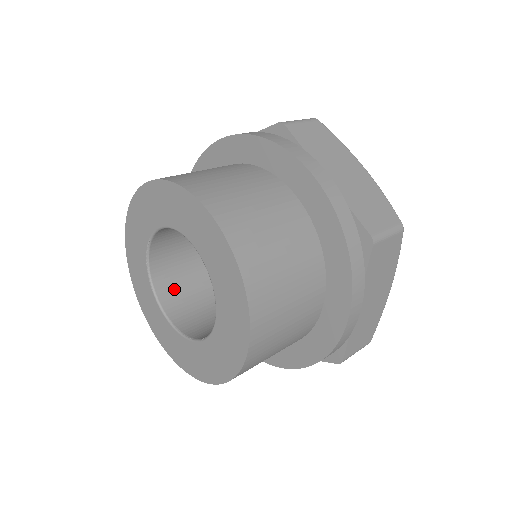
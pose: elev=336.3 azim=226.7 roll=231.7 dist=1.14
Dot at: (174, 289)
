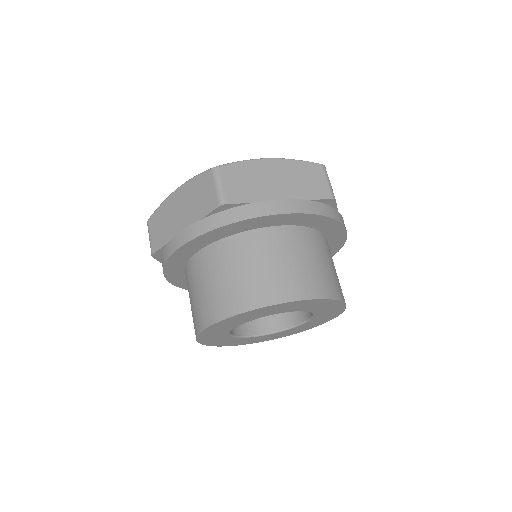
Dot at: occluded
